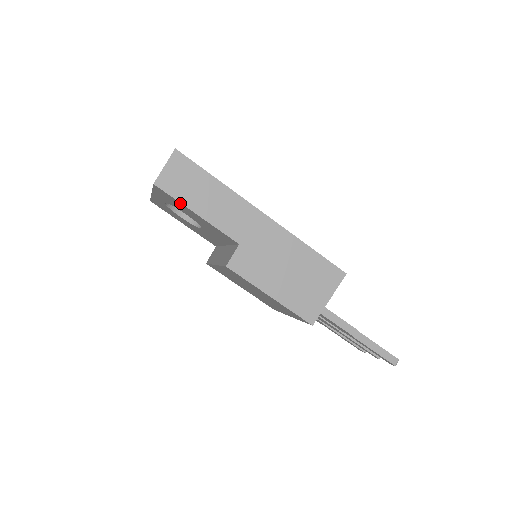
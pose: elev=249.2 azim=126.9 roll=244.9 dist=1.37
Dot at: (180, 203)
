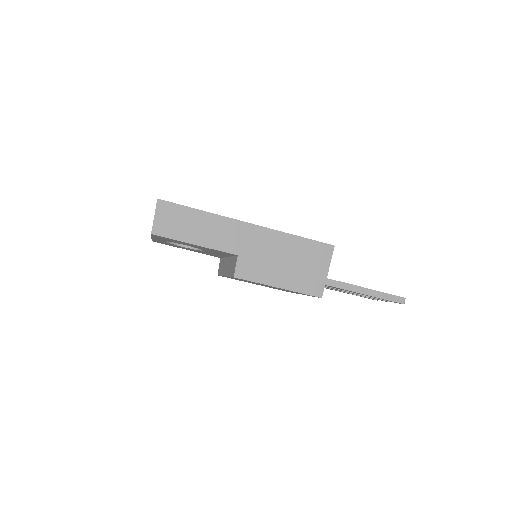
Dot at: occluded
